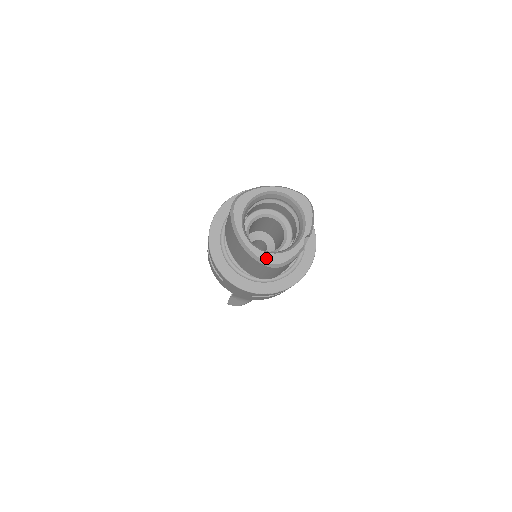
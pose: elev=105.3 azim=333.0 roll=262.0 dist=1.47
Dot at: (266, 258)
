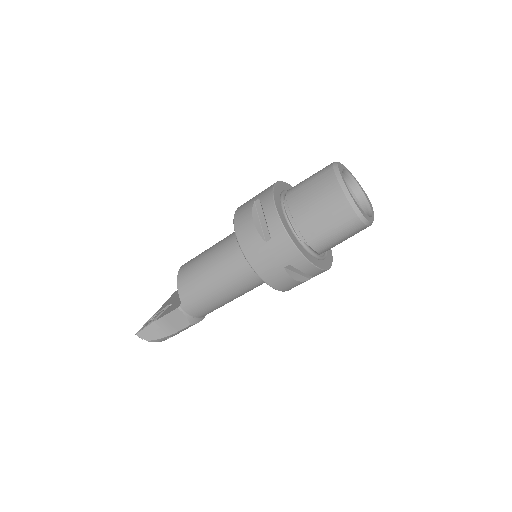
Dot at: (360, 209)
